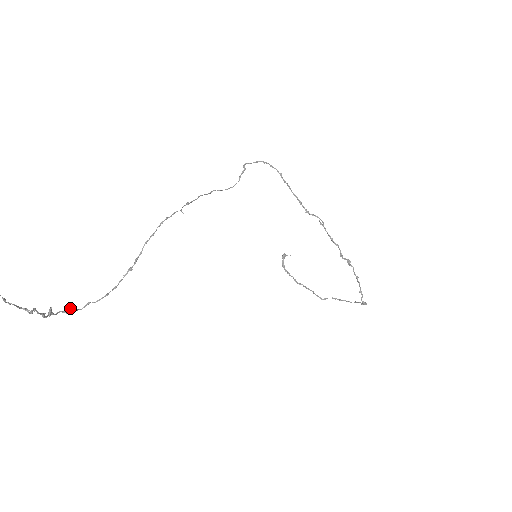
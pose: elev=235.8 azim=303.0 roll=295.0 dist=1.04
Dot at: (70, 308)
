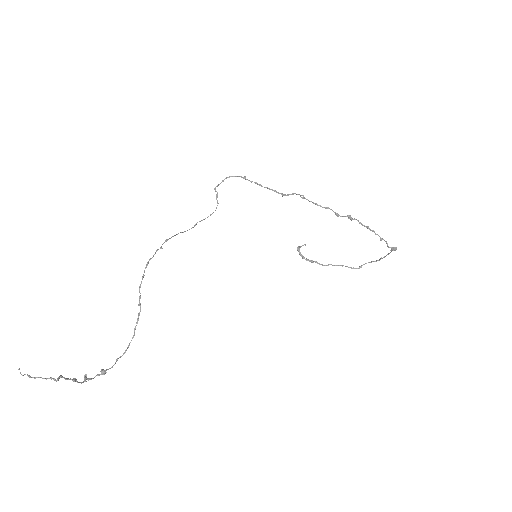
Dot at: (103, 370)
